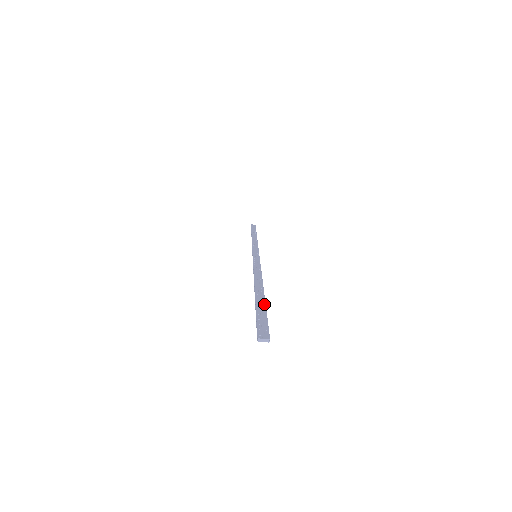
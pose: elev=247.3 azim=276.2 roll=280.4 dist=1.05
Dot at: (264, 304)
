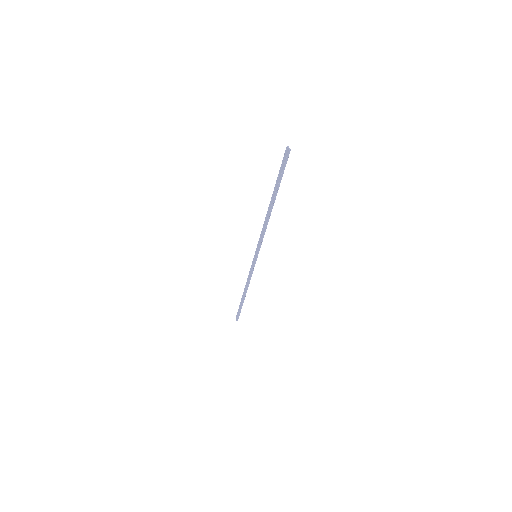
Dot at: (279, 185)
